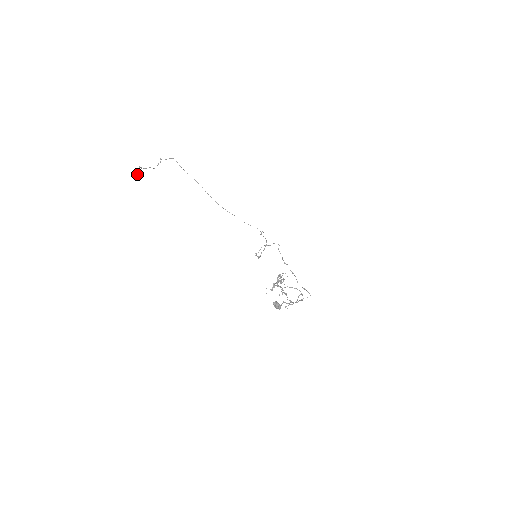
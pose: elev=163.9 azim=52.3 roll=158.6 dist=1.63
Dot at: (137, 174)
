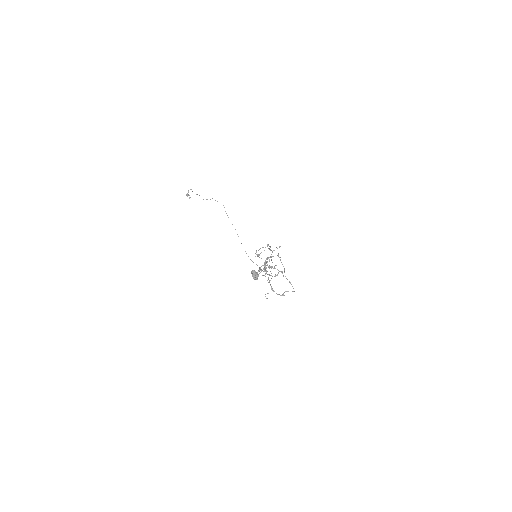
Dot at: occluded
